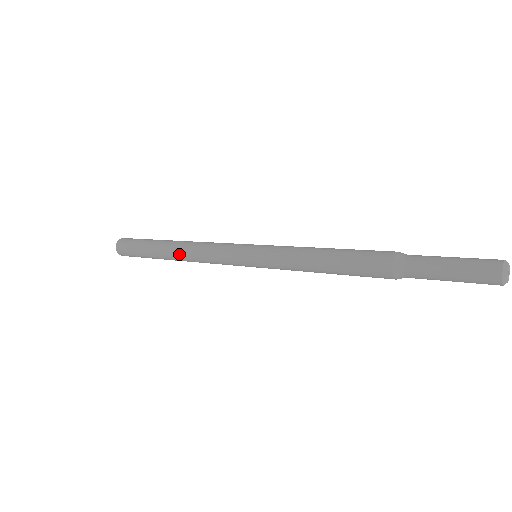
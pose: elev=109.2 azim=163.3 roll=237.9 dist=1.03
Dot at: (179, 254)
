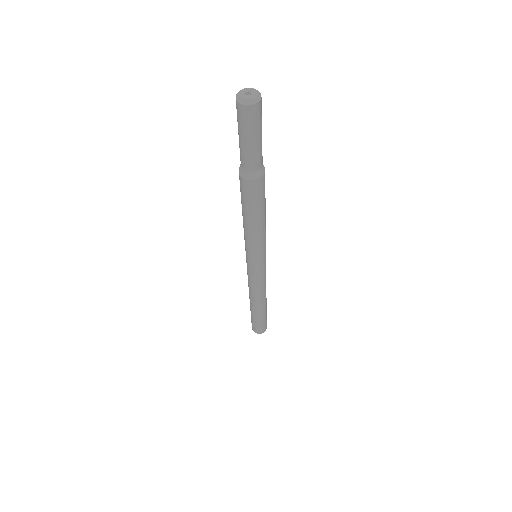
Dot at: occluded
